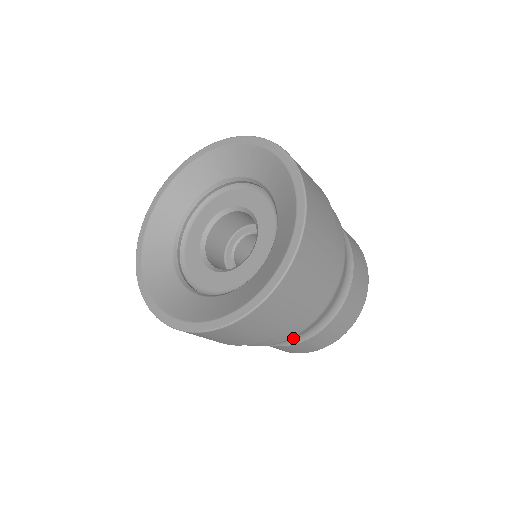
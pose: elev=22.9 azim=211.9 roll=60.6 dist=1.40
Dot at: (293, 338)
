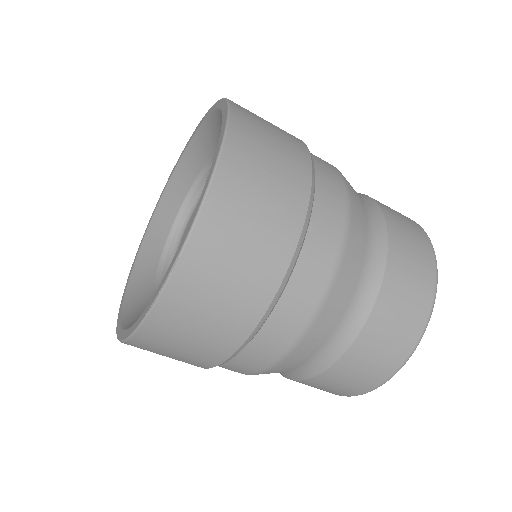
Dot at: (342, 325)
